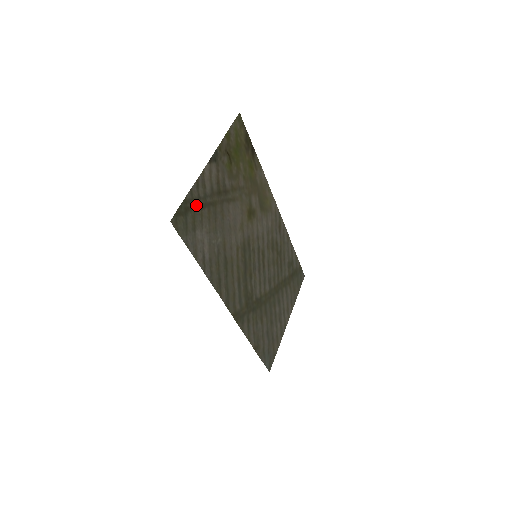
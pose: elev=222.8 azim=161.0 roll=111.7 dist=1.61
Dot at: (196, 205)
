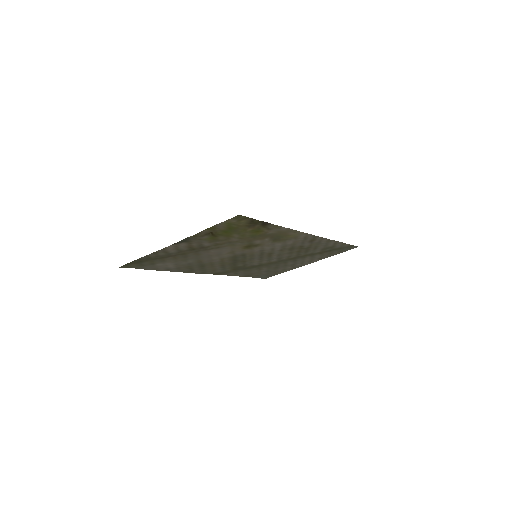
Dot at: (155, 258)
